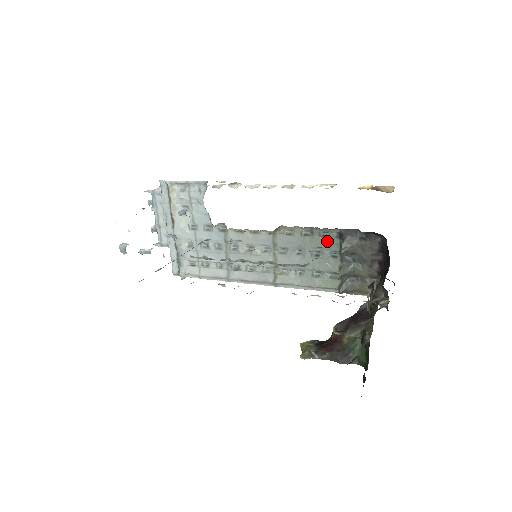
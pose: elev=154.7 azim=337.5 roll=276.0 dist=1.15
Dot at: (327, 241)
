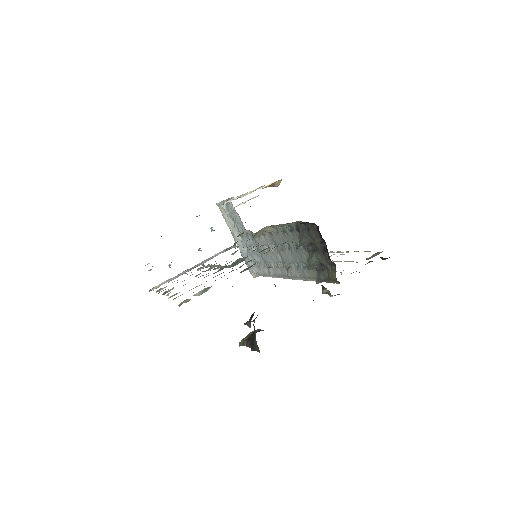
Dot at: (294, 235)
